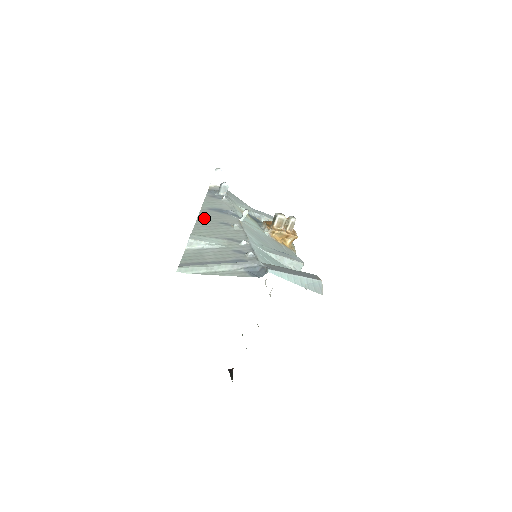
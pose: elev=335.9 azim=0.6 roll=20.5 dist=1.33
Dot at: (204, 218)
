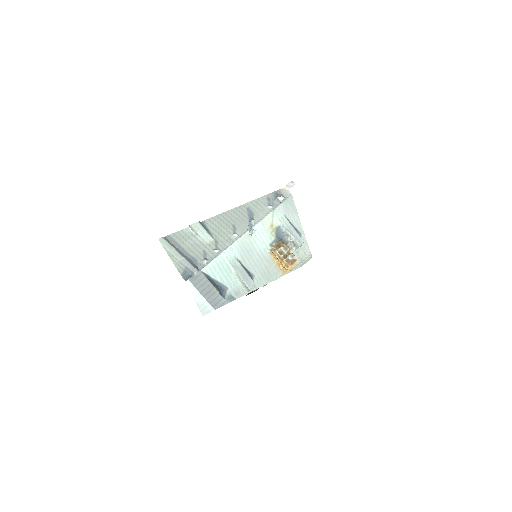
Dot at: (232, 213)
